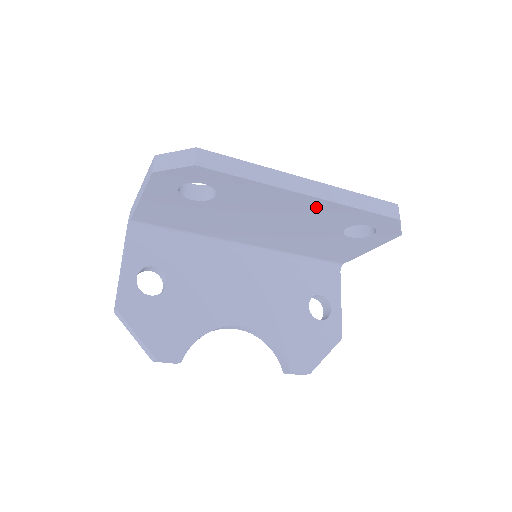
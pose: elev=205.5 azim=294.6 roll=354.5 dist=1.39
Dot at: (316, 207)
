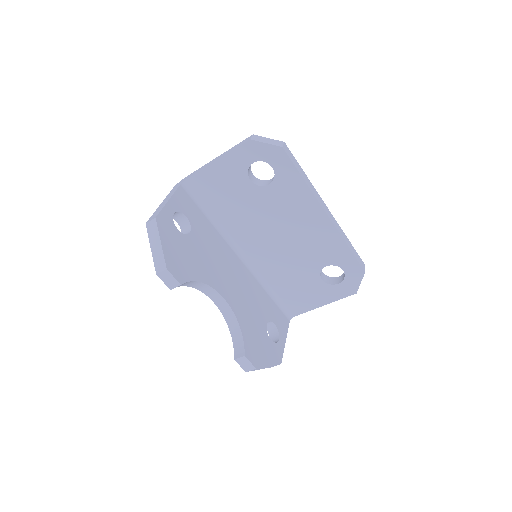
Dot at: (323, 231)
